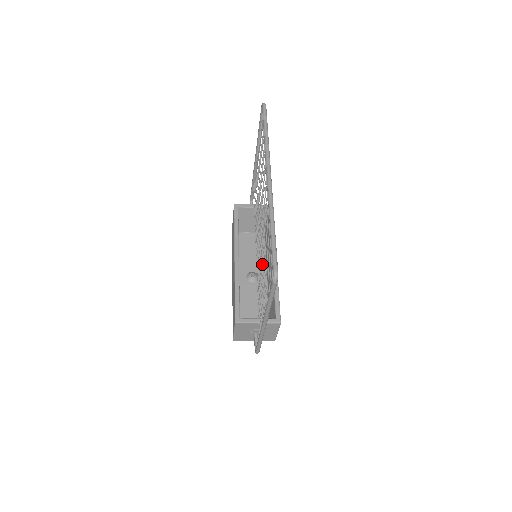
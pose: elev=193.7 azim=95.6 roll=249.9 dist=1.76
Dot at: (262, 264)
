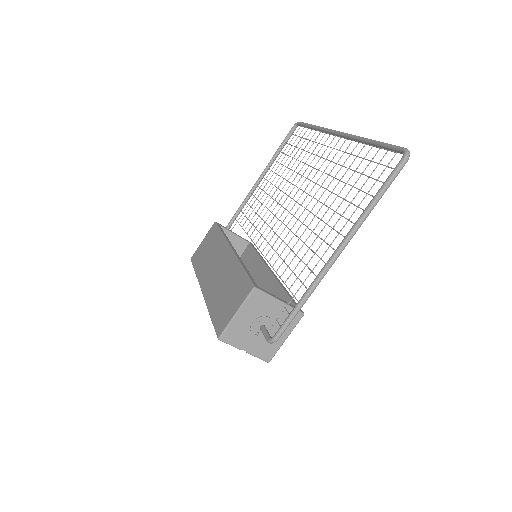
Dot at: occluded
